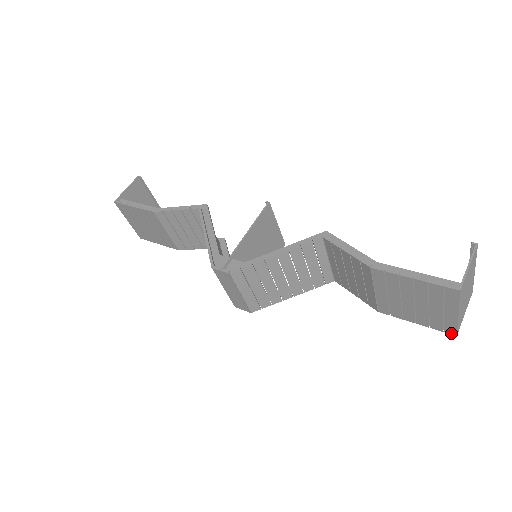
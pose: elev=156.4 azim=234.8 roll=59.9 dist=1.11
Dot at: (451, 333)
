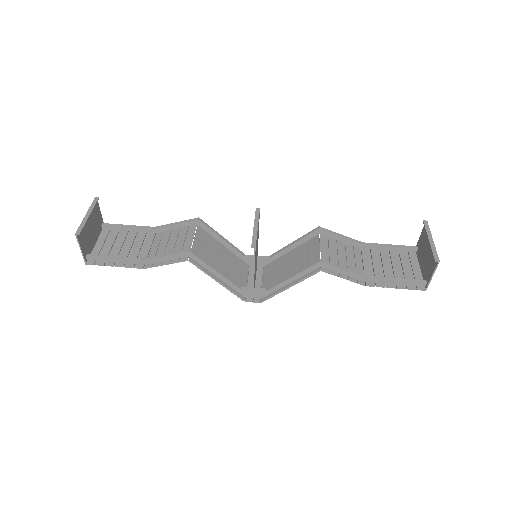
Dot at: (412, 251)
